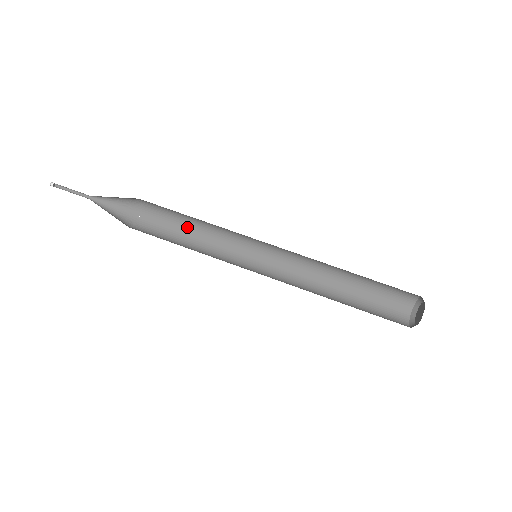
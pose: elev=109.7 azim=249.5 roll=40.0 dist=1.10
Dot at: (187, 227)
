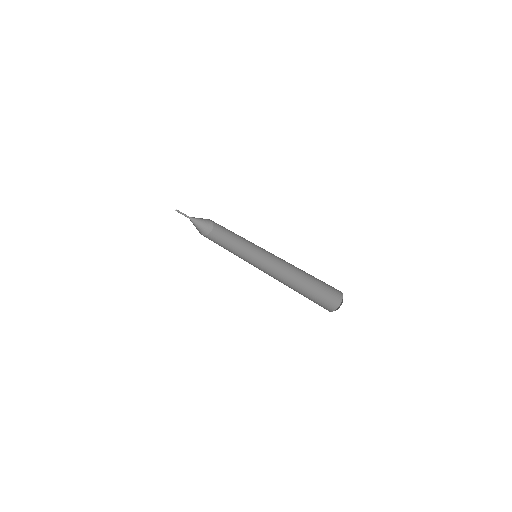
Dot at: (225, 246)
